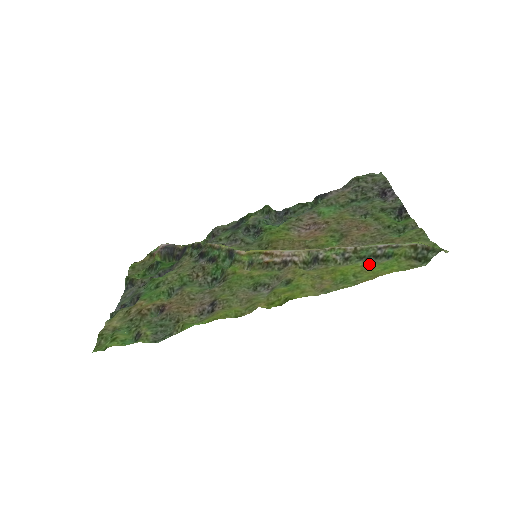
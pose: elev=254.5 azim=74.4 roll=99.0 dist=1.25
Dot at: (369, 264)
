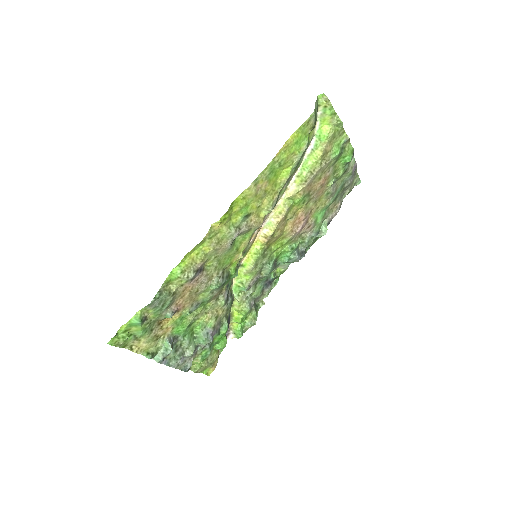
Dot at: (295, 159)
